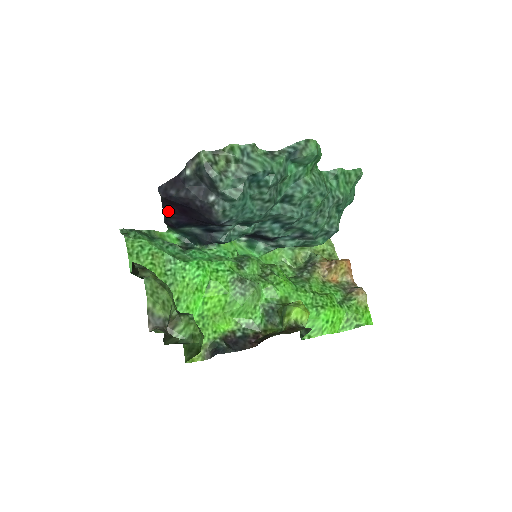
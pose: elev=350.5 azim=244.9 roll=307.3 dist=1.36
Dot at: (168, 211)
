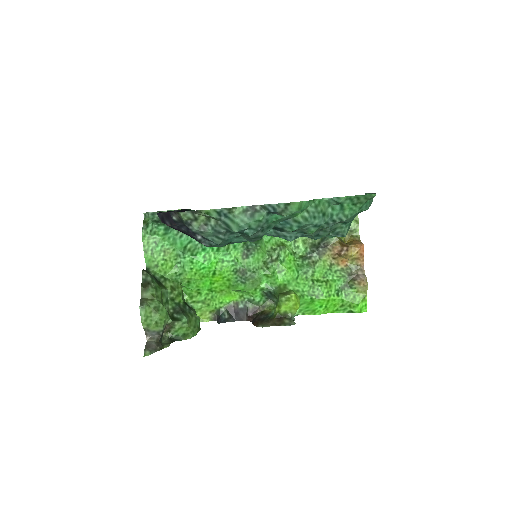
Dot at: occluded
